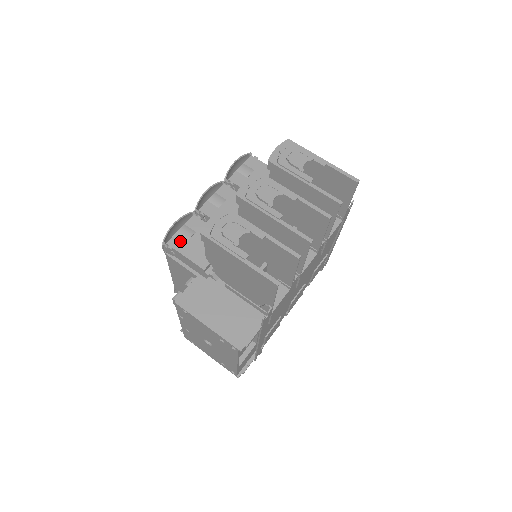
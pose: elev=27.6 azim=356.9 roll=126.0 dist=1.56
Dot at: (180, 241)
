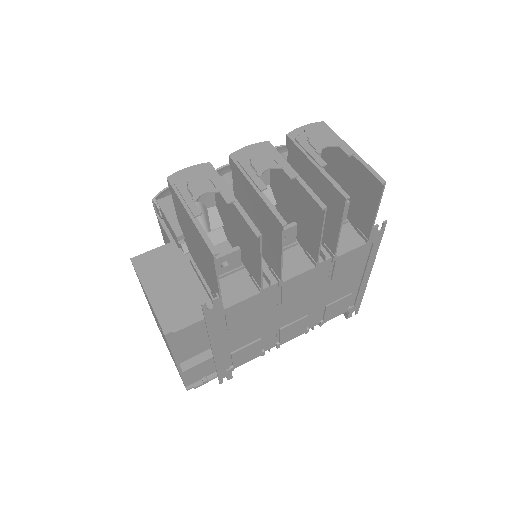
Dot at: (171, 203)
